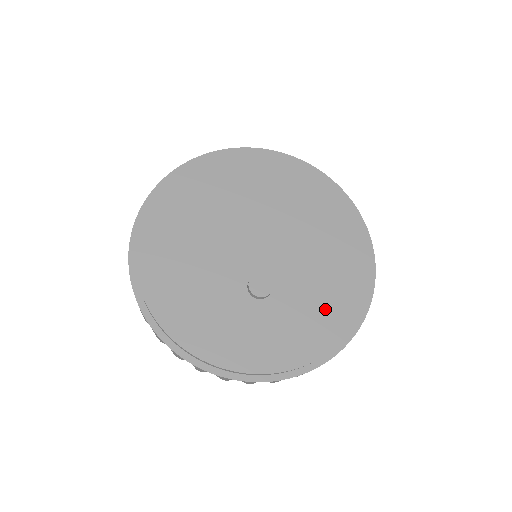
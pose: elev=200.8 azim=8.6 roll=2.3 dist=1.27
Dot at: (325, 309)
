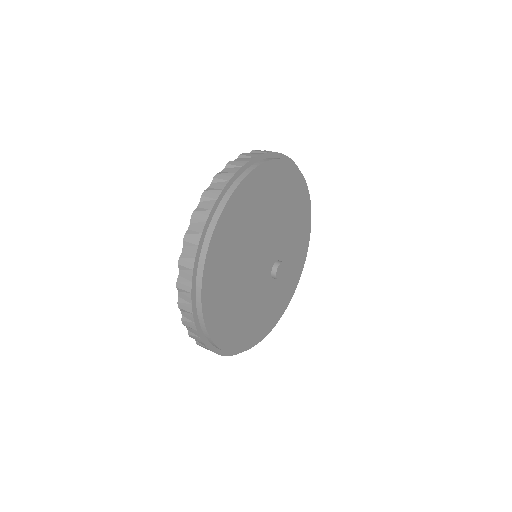
Dot at: (300, 233)
